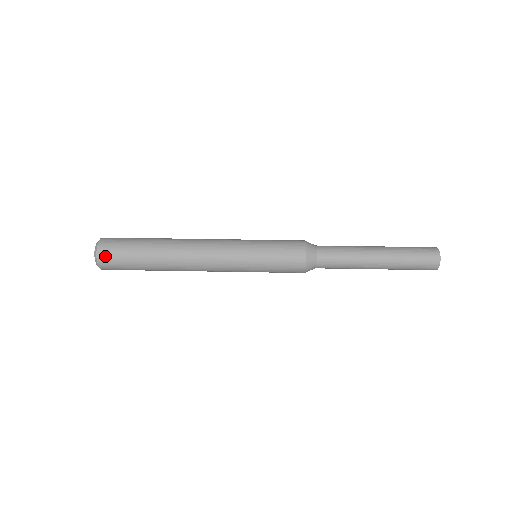
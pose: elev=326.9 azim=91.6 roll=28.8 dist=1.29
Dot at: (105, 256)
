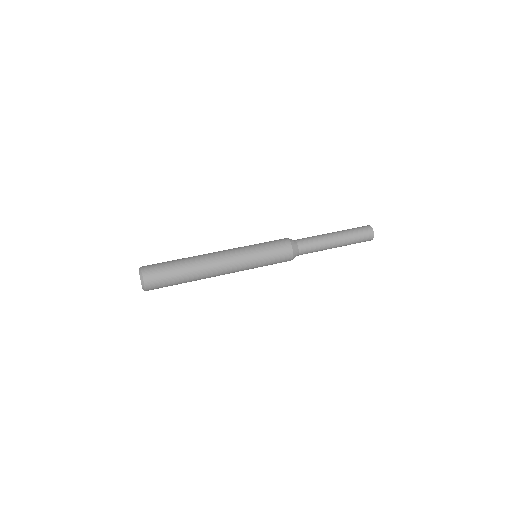
Dot at: (152, 288)
